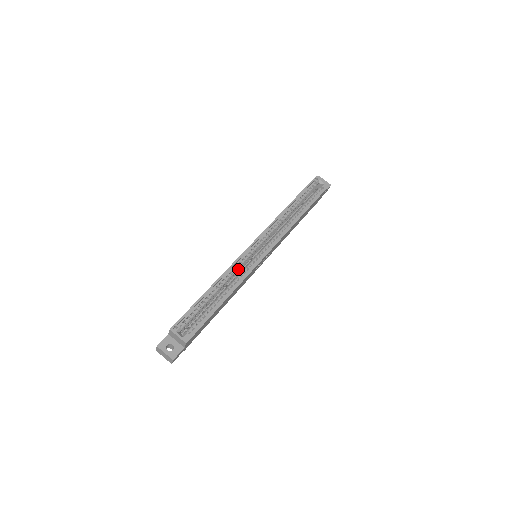
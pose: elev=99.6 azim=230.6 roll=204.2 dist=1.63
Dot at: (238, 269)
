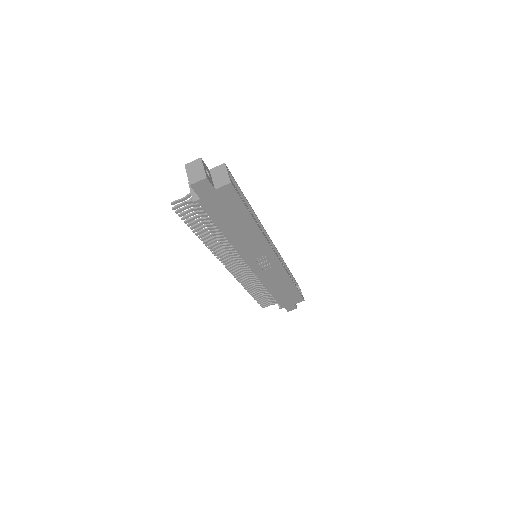
Dot at: occluded
